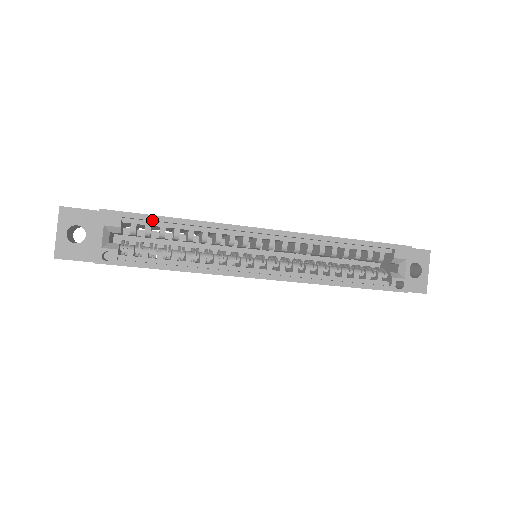
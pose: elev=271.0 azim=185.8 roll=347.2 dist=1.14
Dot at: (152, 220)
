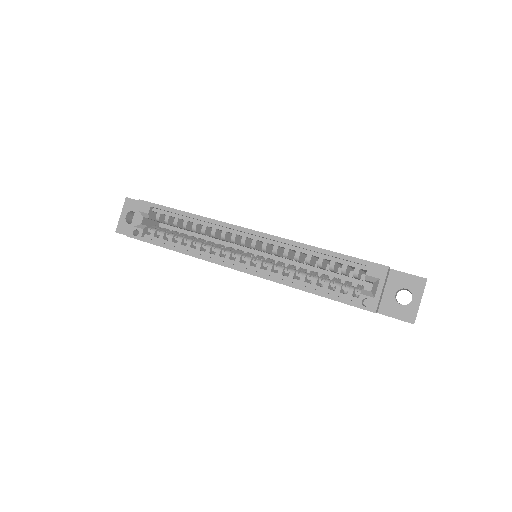
Dot at: (168, 211)
